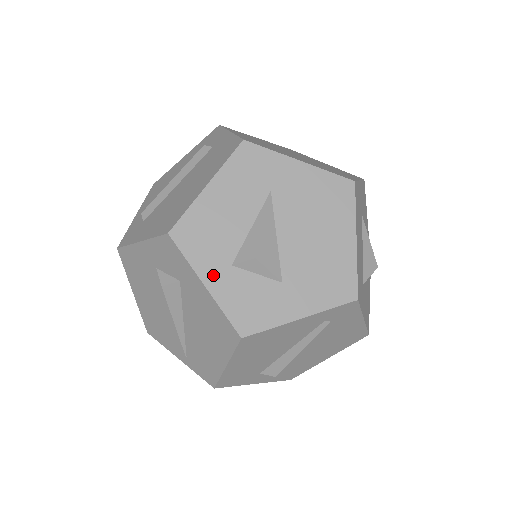
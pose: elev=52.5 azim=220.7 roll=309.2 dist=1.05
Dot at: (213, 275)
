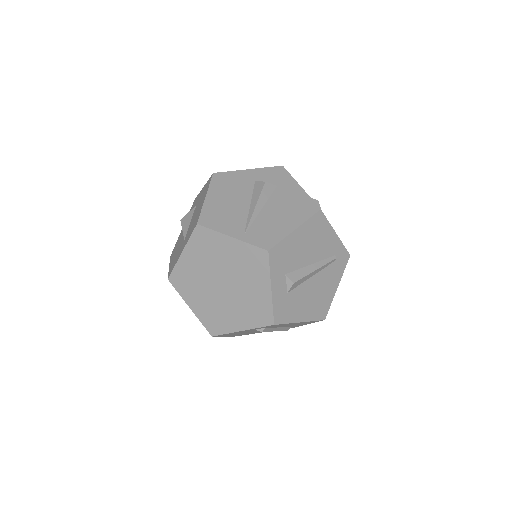
Dot at: occluded
